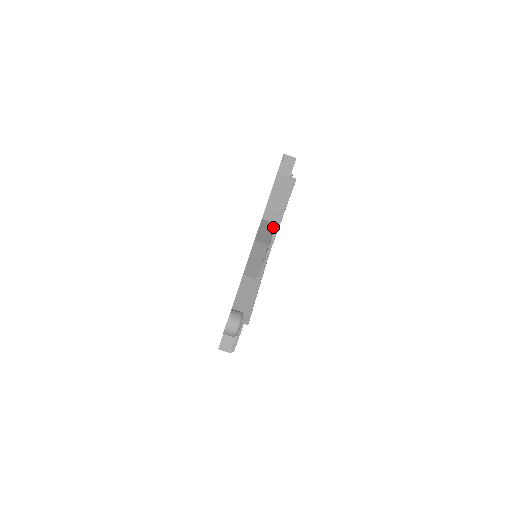
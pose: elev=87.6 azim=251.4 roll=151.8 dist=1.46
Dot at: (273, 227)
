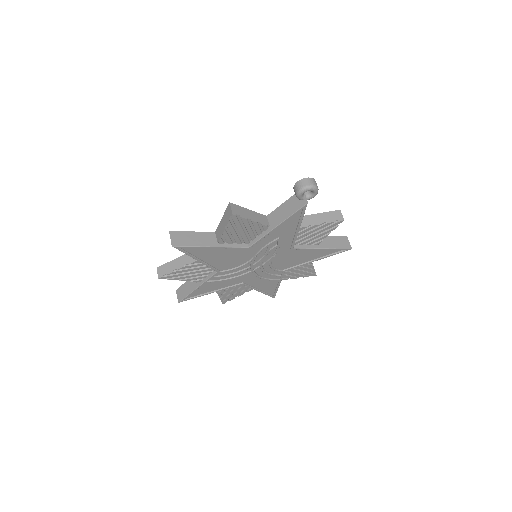
Dot at: occluded
